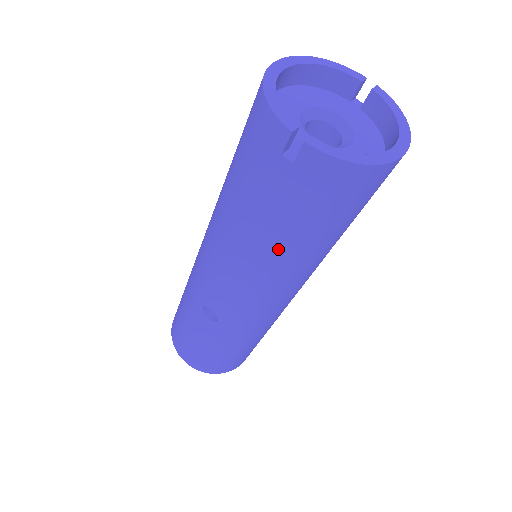
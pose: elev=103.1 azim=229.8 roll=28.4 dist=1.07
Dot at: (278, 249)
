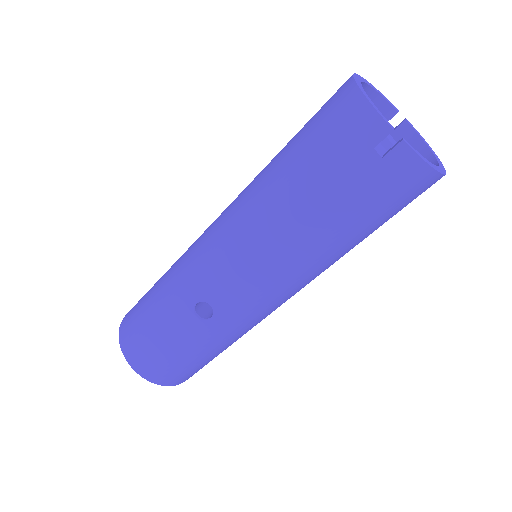
Dot at: (324, 240)
